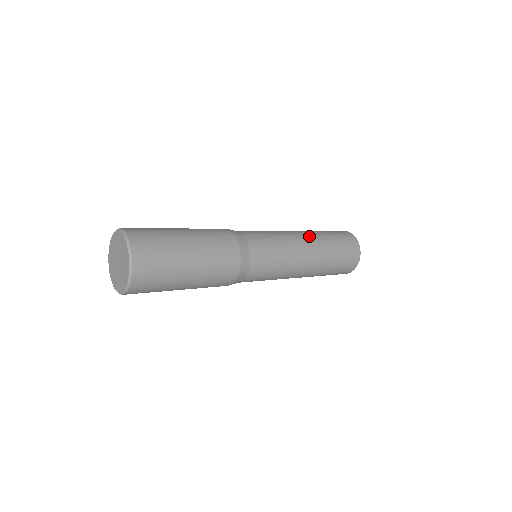
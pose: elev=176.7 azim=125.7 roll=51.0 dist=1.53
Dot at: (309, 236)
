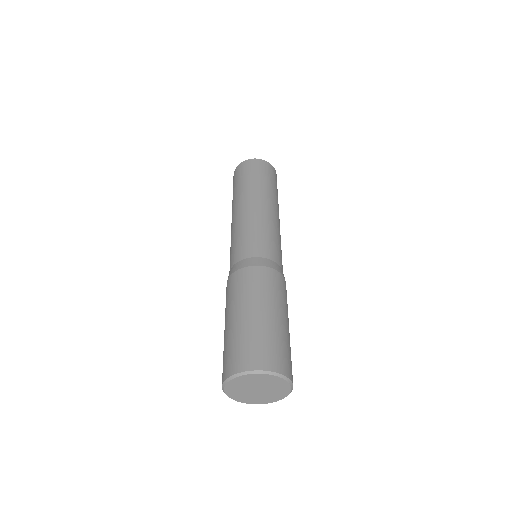
Dot at: (255, 198)
